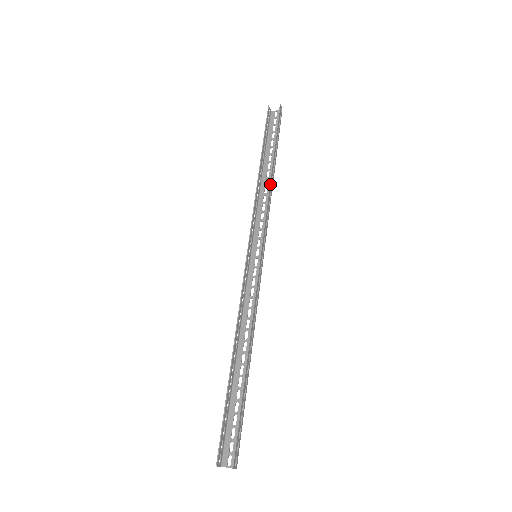
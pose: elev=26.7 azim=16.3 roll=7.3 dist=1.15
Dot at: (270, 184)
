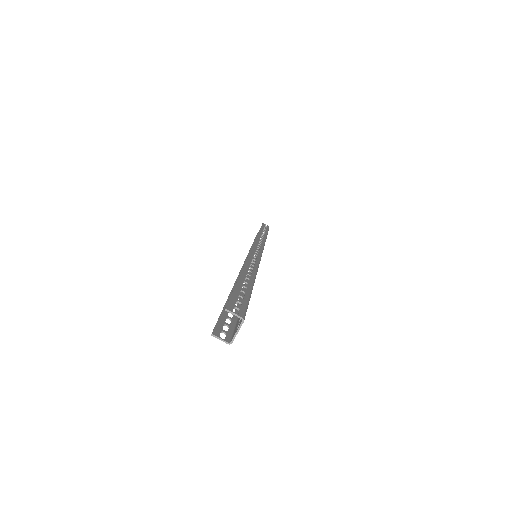
Dot at: (258, 234)
